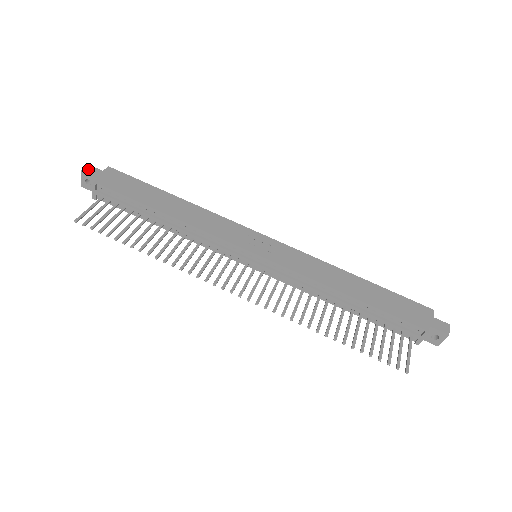
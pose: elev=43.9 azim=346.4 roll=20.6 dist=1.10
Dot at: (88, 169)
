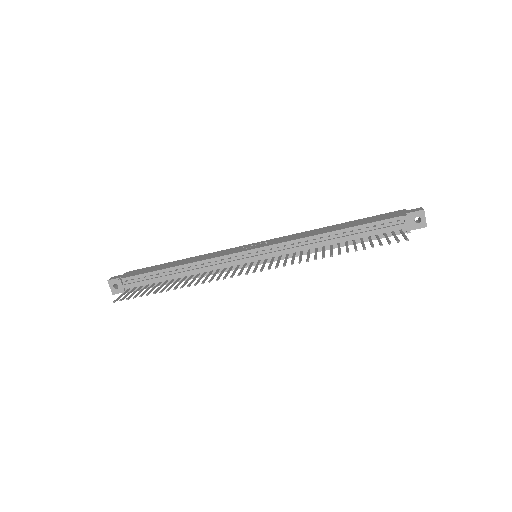
Dot at: (112, 278)
